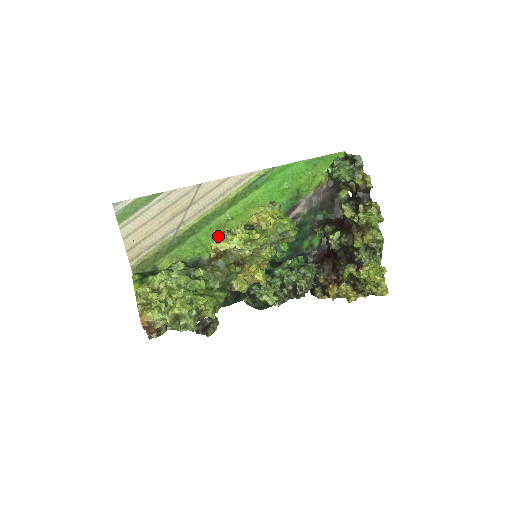
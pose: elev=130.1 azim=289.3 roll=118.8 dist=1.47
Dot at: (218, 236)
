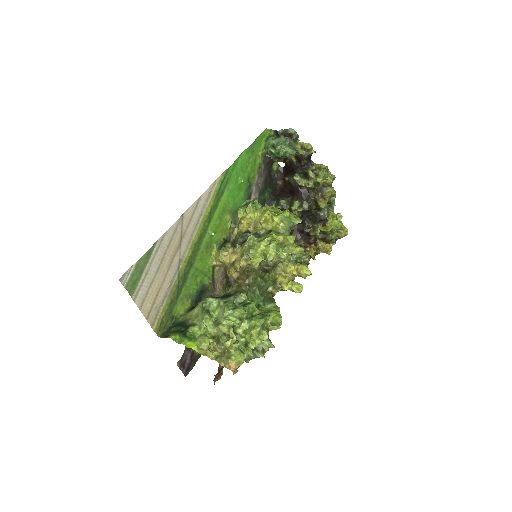
Dot at: (208, 256)
